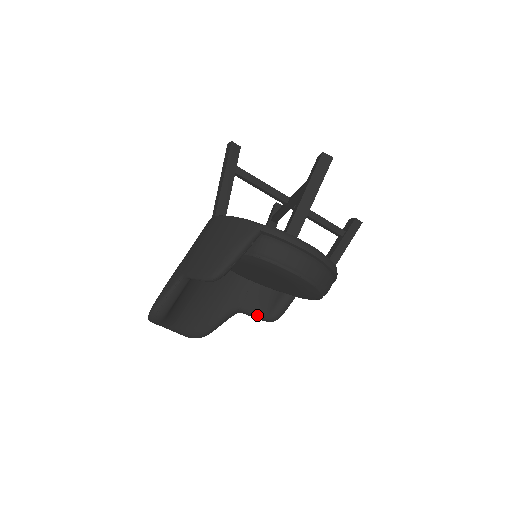
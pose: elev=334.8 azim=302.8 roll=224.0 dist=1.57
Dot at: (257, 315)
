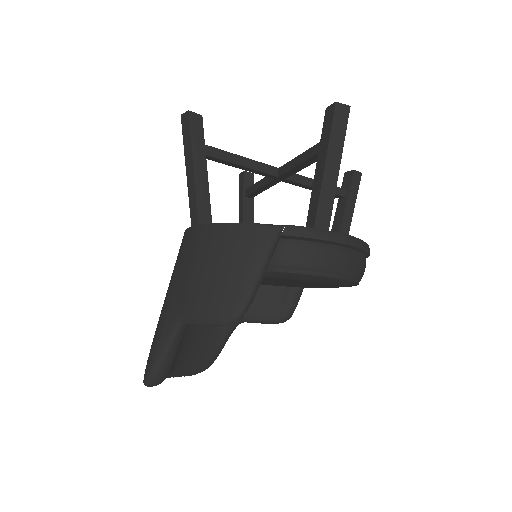
Dot at: (265, 320)
